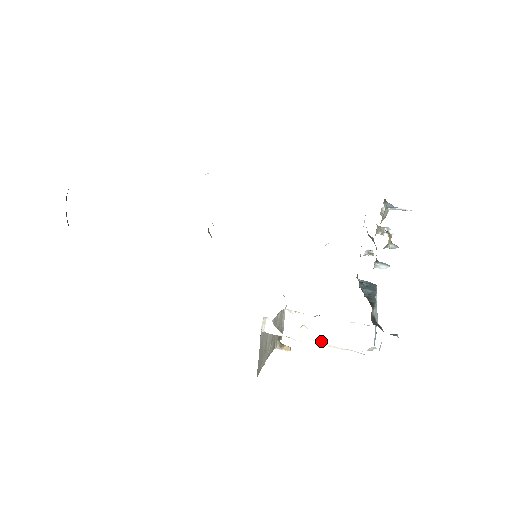
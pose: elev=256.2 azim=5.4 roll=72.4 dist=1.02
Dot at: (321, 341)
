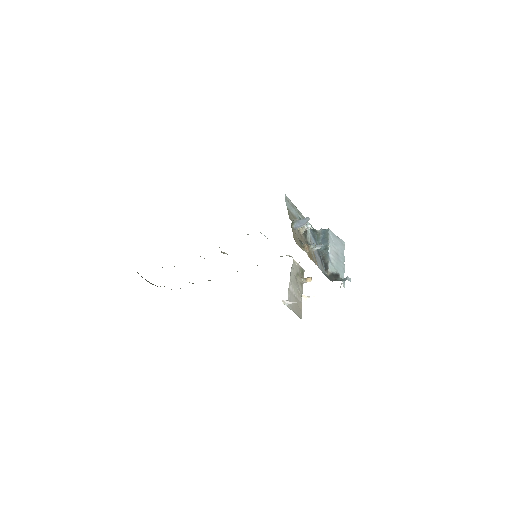
Dot at: occluded
